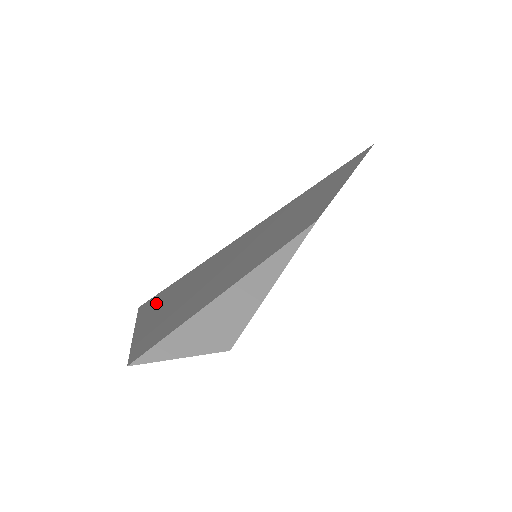
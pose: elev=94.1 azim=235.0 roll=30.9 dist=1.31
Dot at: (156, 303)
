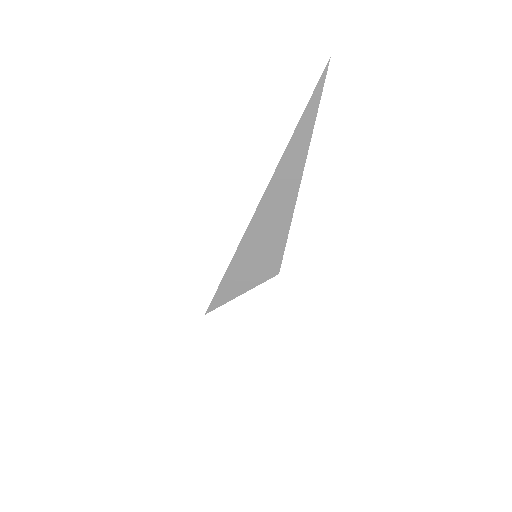
Dot at: occluded
